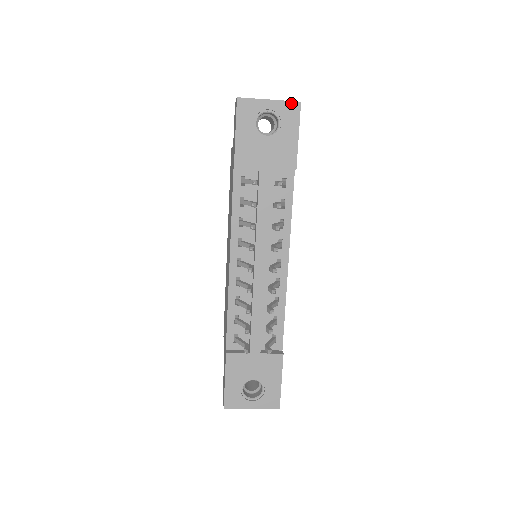
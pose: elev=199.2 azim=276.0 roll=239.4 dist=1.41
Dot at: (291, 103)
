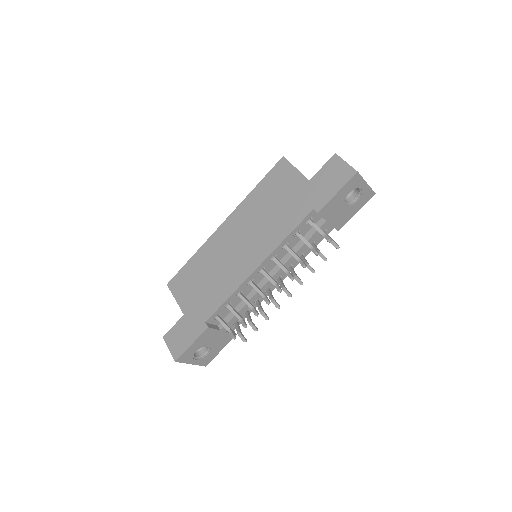
Dot at: (372, 191)
